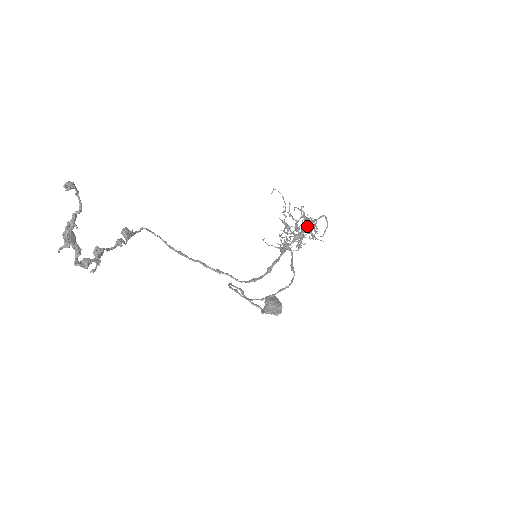
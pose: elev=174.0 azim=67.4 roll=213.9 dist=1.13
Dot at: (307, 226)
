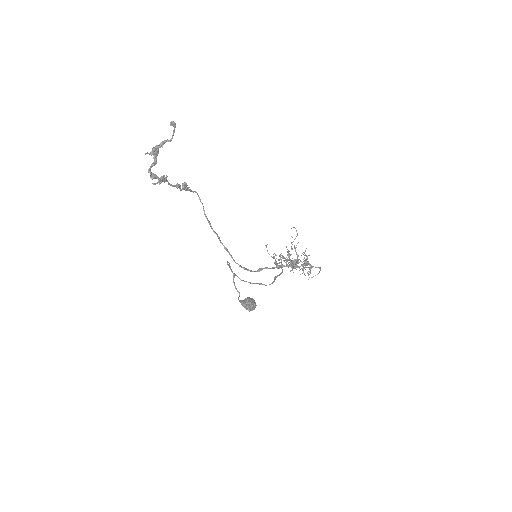
Dot at: occluded
